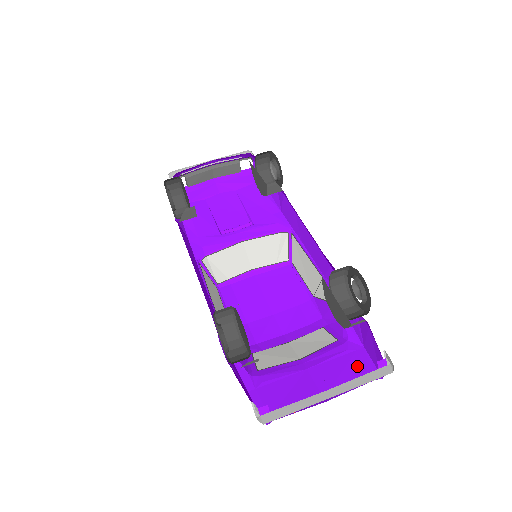
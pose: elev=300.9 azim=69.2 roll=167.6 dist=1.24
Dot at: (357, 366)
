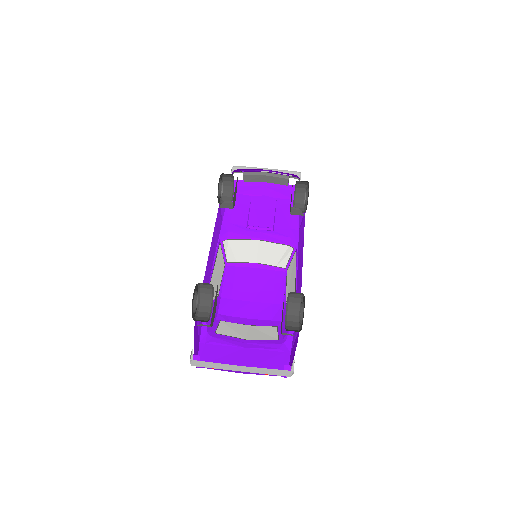
Dot at: (277, 362)
